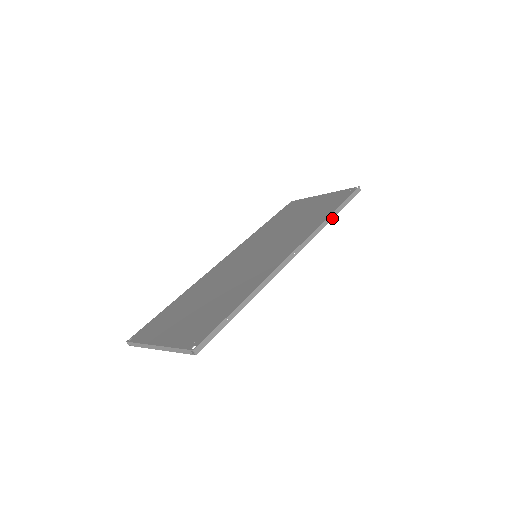
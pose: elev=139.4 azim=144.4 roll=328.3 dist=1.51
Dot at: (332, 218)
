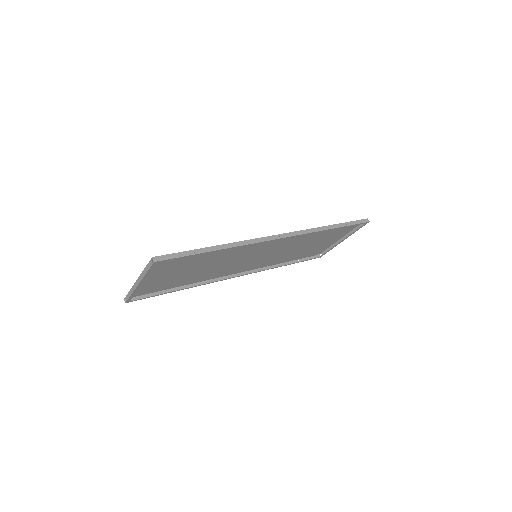
Dot at: (330, 229)
